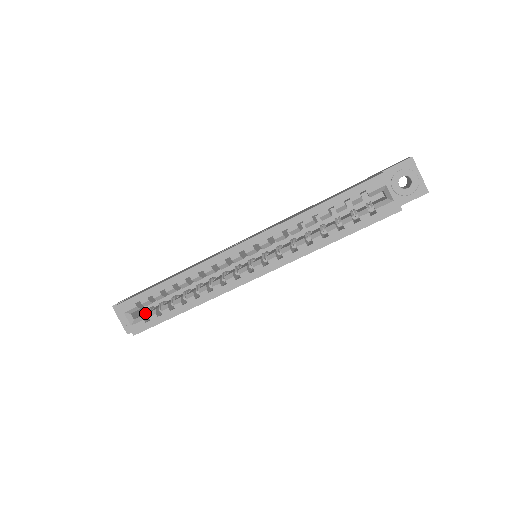
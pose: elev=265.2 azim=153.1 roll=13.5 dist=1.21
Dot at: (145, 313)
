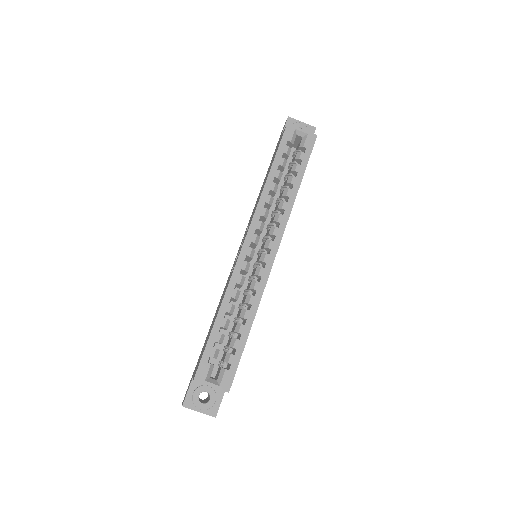
Dot at: (220, 369)
